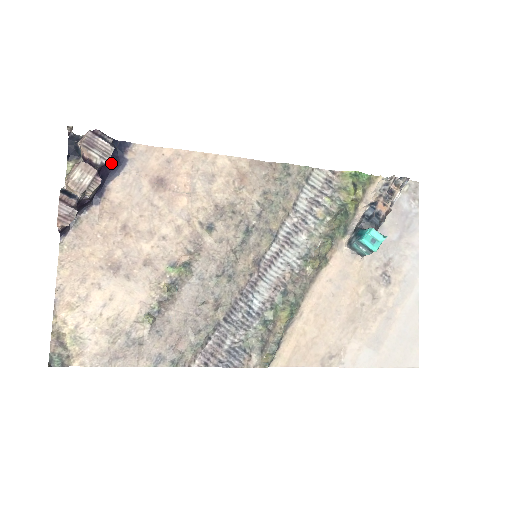
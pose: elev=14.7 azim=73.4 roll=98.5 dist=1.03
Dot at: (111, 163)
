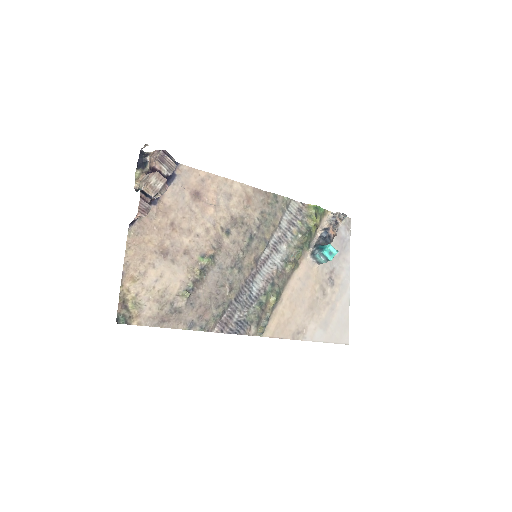
Dot at: occluded
